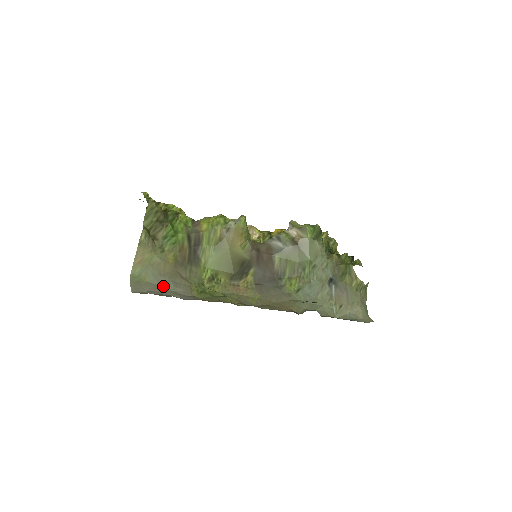
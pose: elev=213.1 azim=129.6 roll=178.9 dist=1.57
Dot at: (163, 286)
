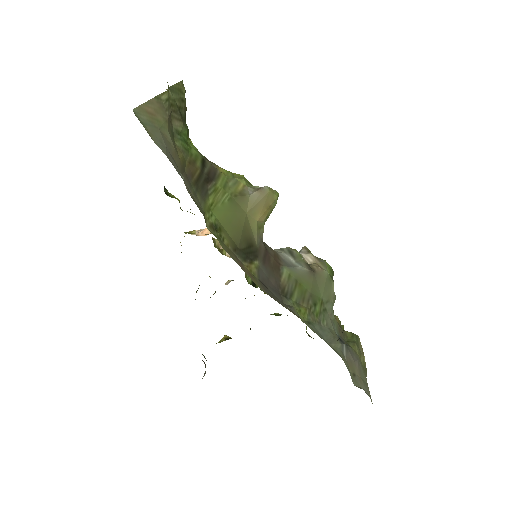
Dot at: (173, 164)
